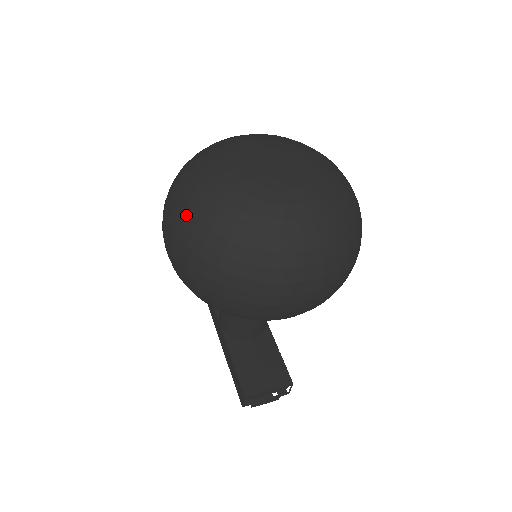
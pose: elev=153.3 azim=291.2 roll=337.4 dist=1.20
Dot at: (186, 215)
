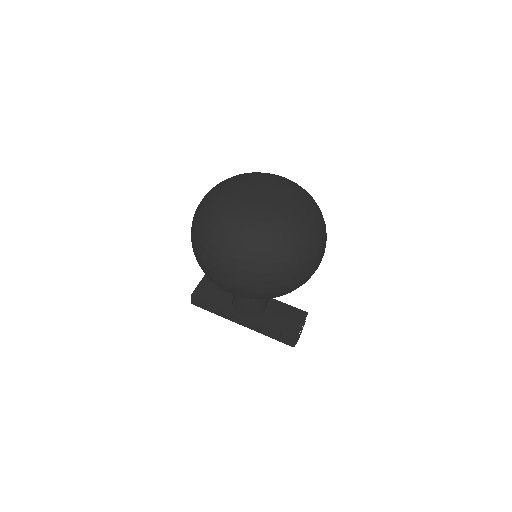
Dot at: (248, 255)
